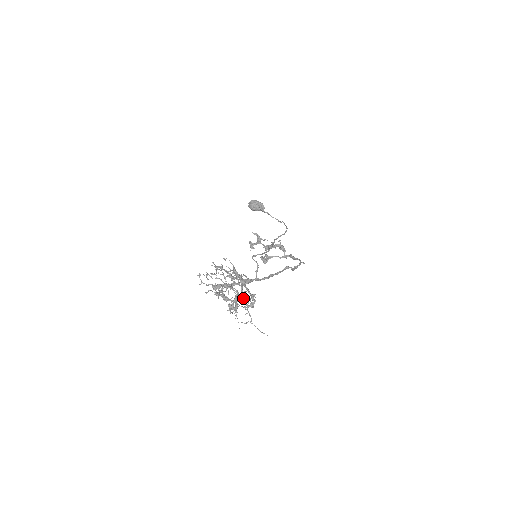
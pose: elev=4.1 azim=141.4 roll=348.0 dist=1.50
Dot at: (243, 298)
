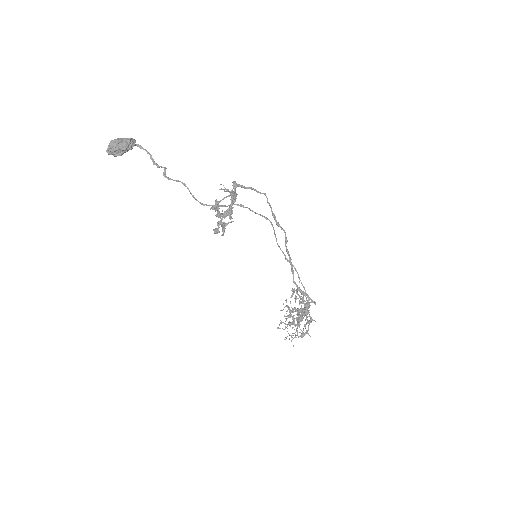
Dot at: occluded
